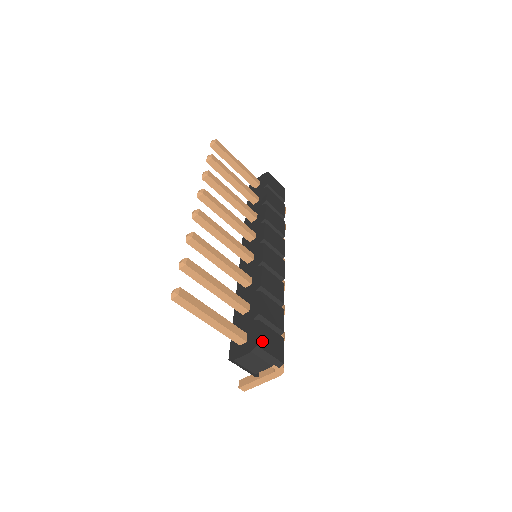
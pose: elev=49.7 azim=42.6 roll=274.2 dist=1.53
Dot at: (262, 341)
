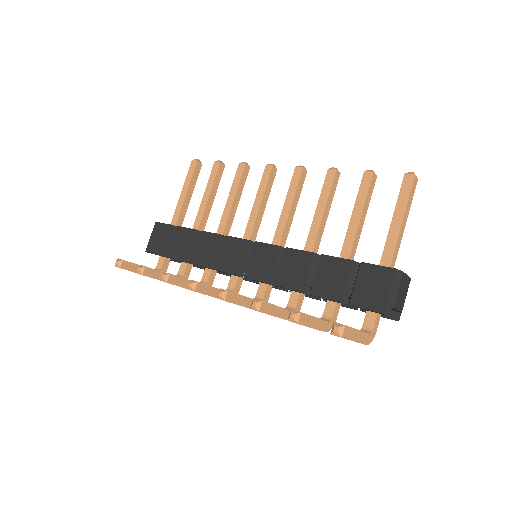
Dot at: occluded
